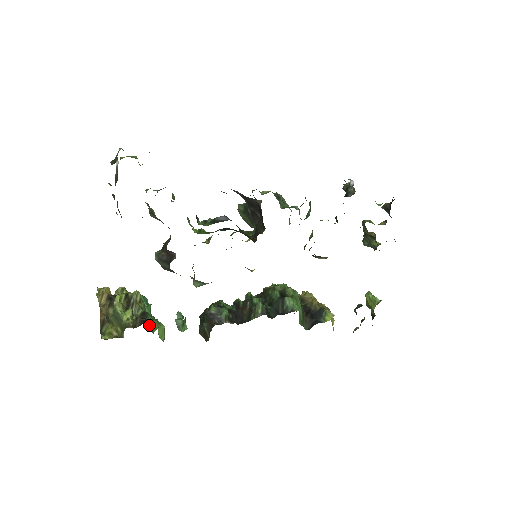
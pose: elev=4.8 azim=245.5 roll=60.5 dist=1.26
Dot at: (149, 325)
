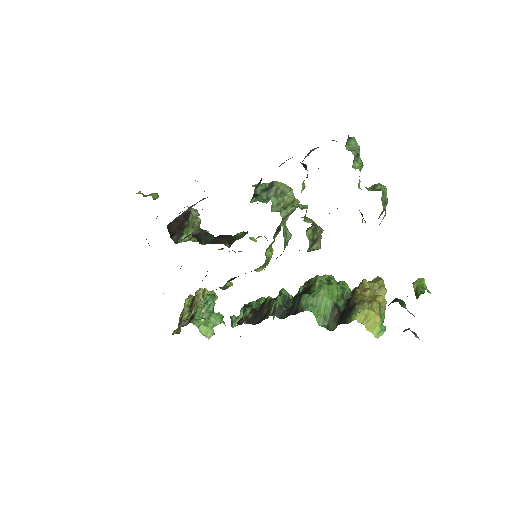
Dot at: occluded
